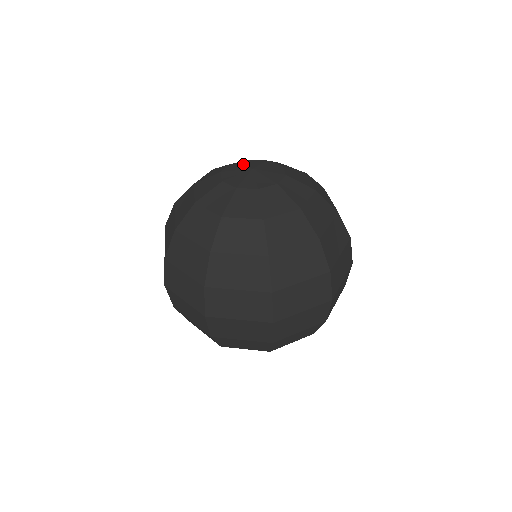
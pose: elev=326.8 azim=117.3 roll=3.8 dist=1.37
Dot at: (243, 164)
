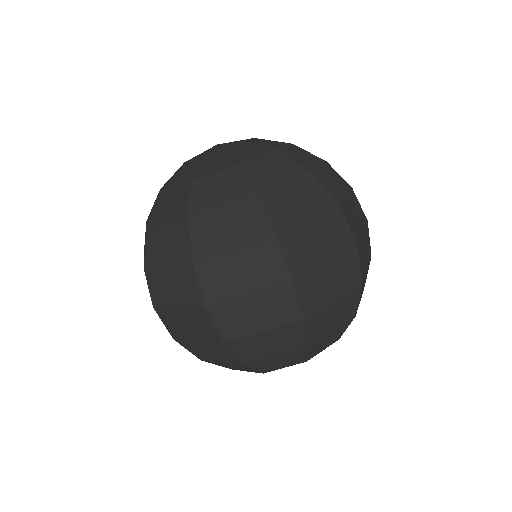
Dot at: occluded
